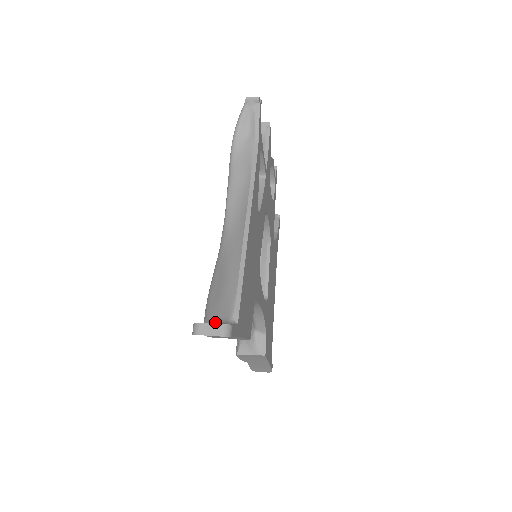
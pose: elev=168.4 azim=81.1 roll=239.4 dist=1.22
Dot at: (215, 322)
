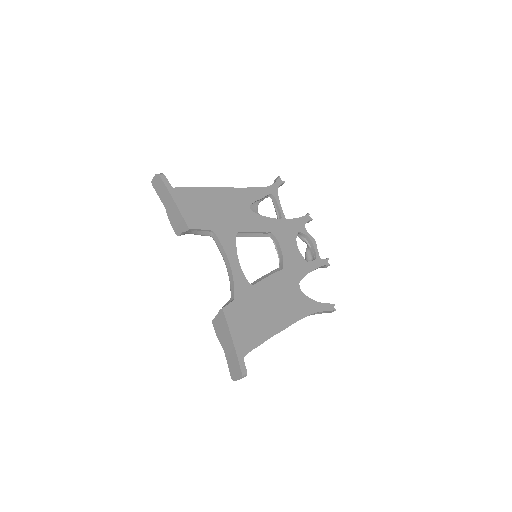
Dot at: occluded
